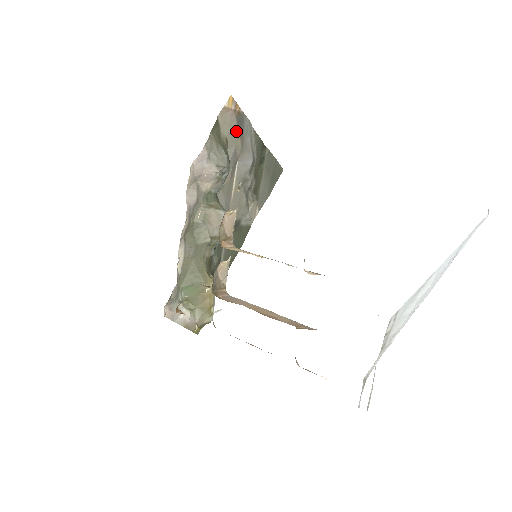
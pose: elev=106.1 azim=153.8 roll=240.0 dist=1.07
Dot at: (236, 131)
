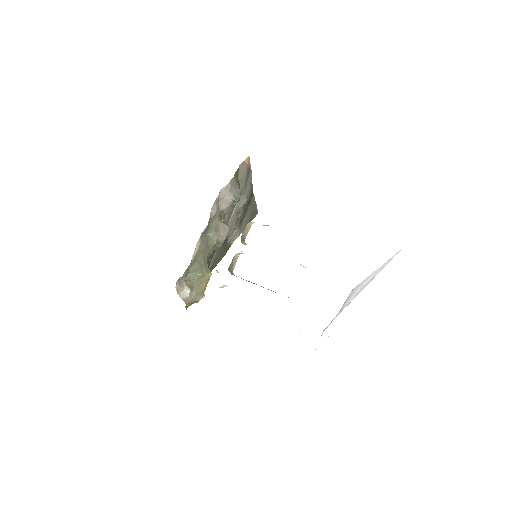
Dot at: (245, 178)
